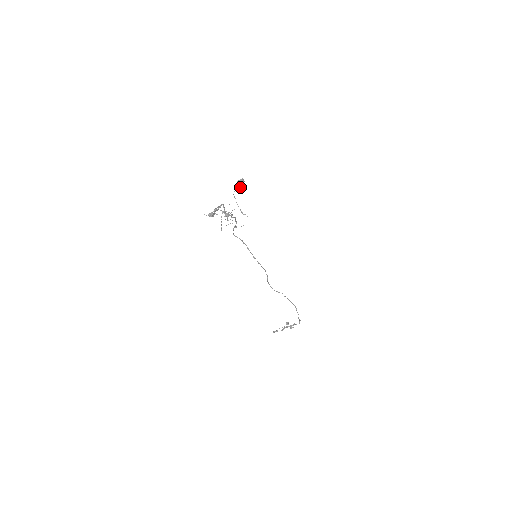
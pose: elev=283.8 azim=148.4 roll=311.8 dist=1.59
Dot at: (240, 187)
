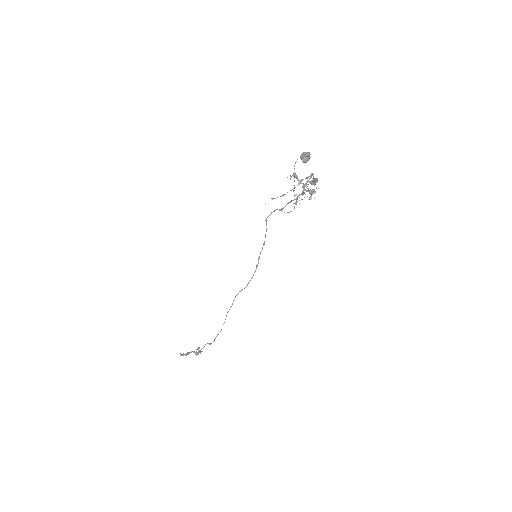
Dot at: (305, 161)
